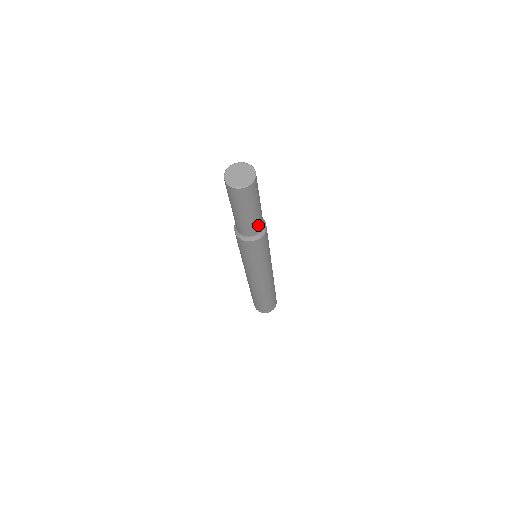
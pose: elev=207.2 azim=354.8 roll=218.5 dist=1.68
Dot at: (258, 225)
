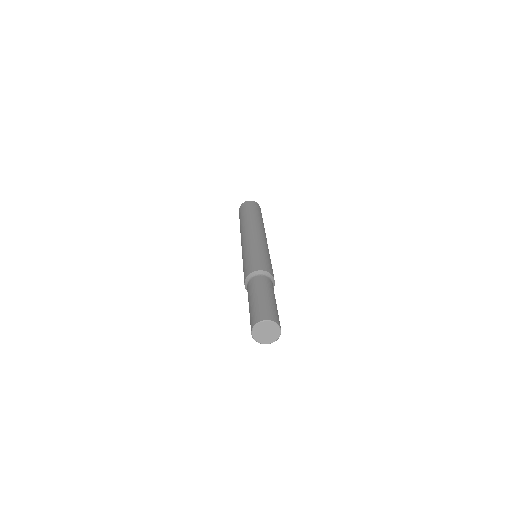
Dot at: occluded
